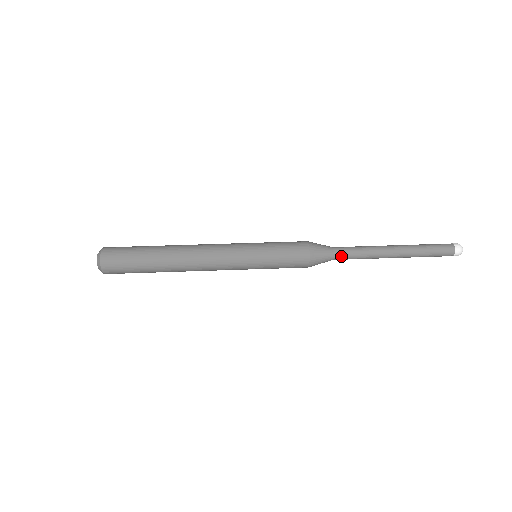
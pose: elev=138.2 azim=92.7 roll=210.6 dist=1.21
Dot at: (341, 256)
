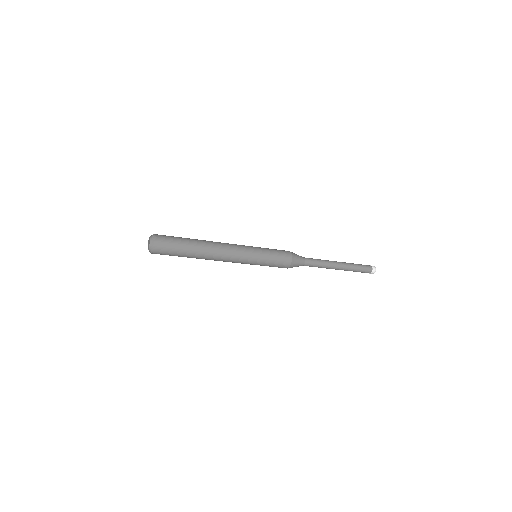
Dot at: (309, 262)
